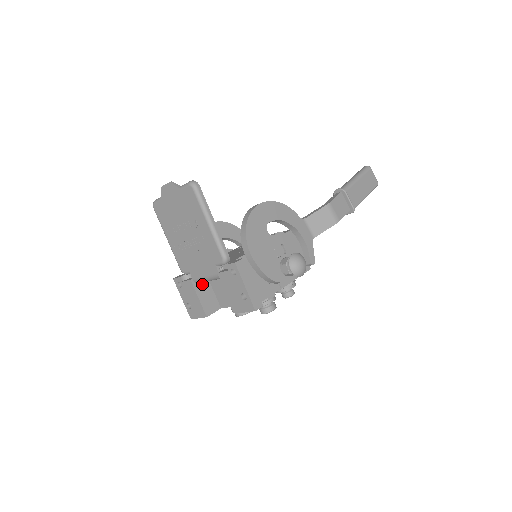
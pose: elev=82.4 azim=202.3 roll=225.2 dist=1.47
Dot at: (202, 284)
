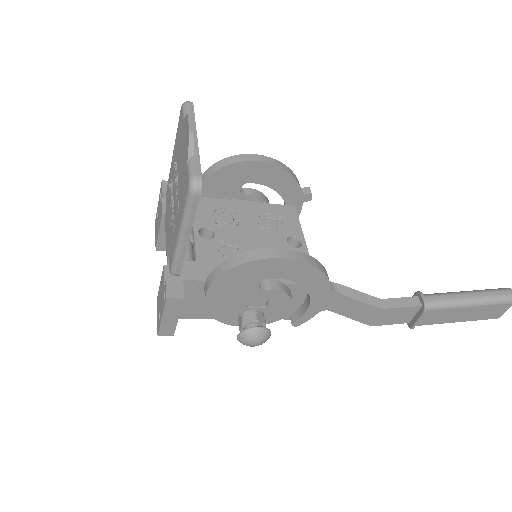
Dot at: occluded
